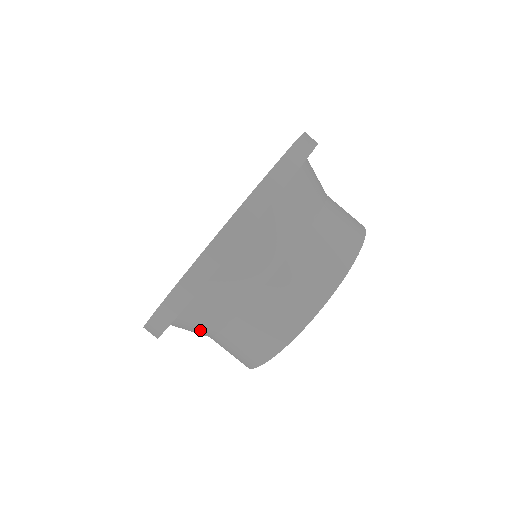
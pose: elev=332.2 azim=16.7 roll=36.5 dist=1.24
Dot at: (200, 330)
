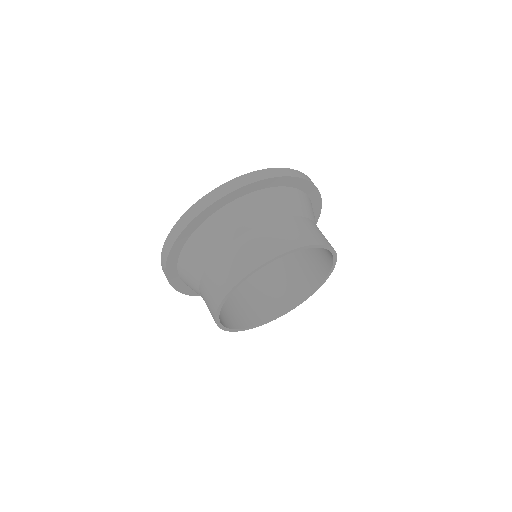
Dot at: occluded
